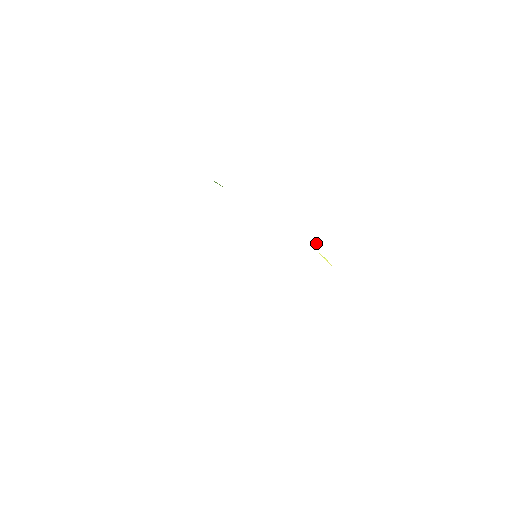
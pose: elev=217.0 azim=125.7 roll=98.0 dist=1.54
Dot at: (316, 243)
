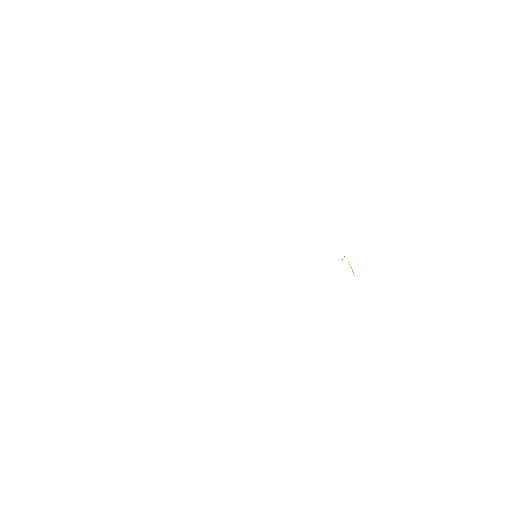
Dot at: occluded
